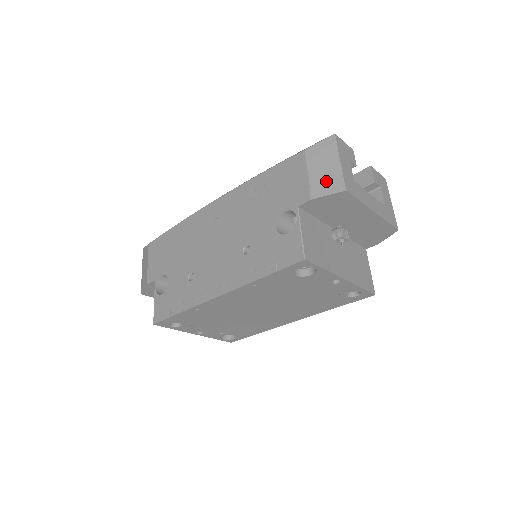
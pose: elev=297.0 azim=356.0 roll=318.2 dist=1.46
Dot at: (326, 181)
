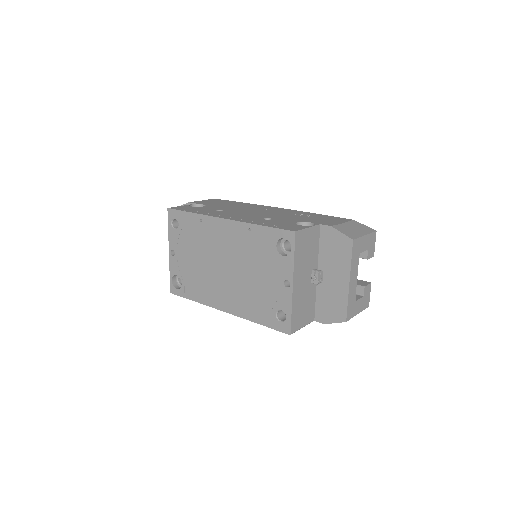
Dot at: (348, 231)
